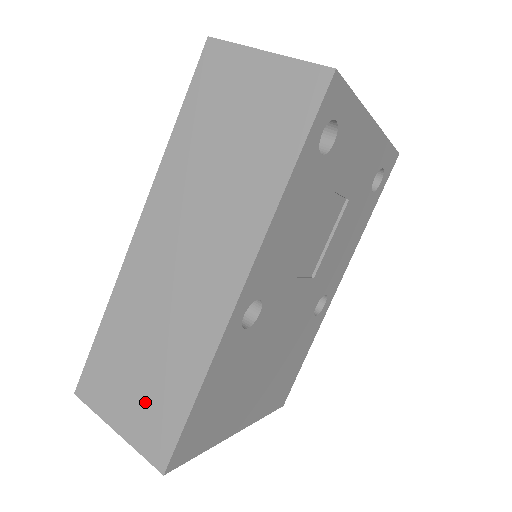
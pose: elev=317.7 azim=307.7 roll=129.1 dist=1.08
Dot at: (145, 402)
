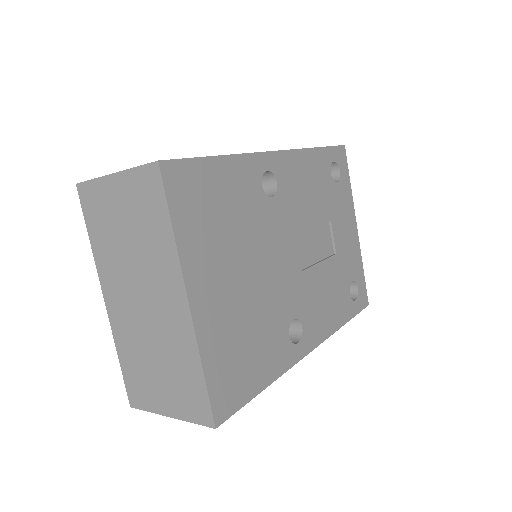
Dot at: occluded
